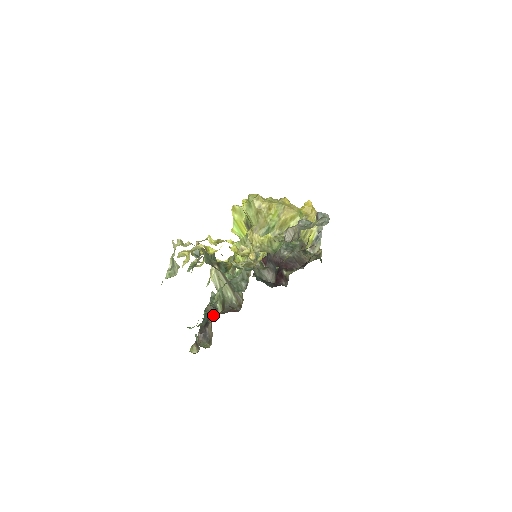
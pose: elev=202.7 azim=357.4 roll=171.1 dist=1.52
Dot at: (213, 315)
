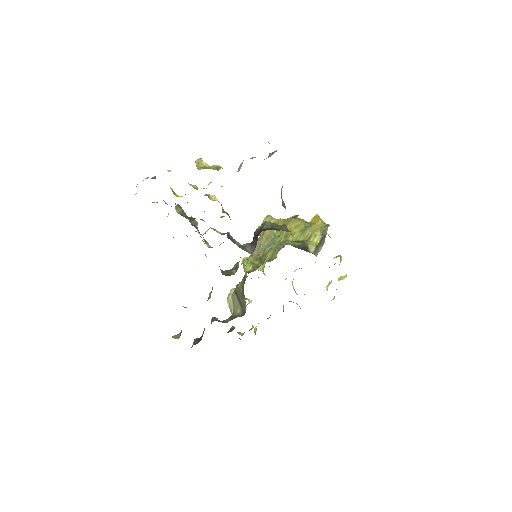
Dot at: occluded
